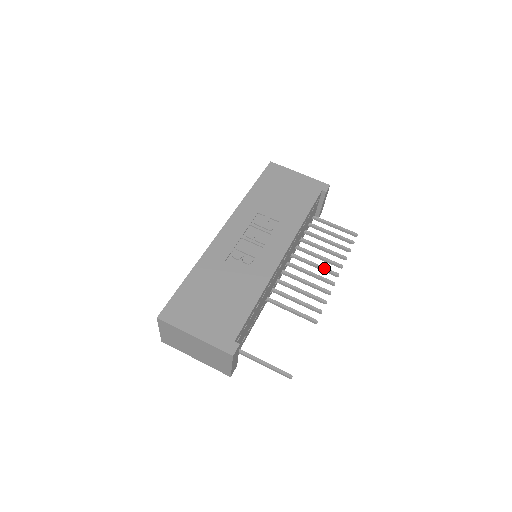
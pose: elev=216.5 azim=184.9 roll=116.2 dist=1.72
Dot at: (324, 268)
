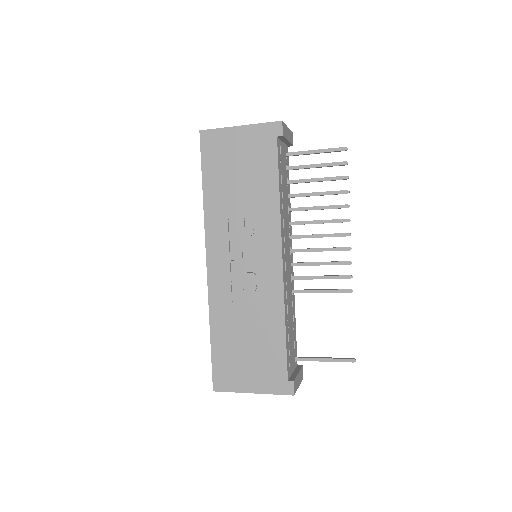
Dot at: (330, 221)
